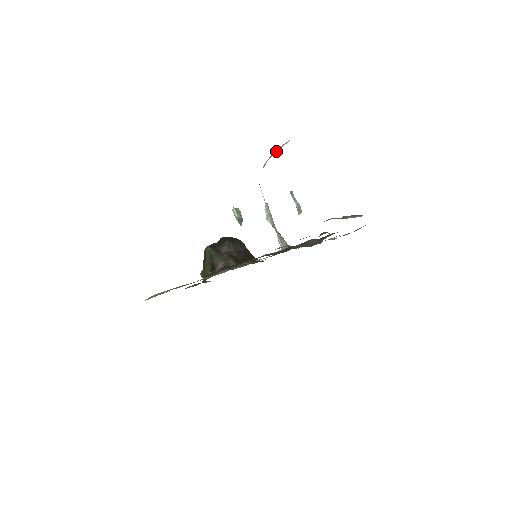
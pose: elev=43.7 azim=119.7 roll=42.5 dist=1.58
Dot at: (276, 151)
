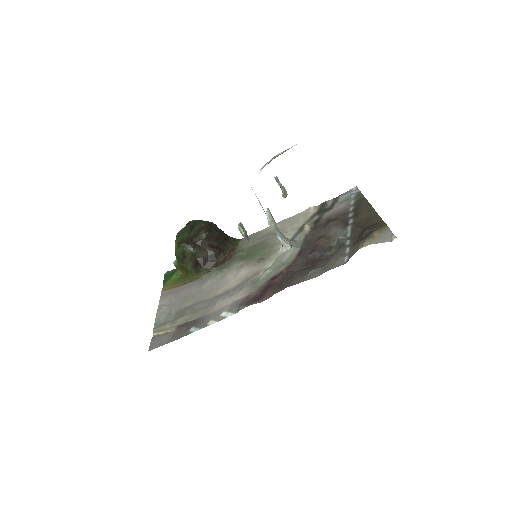
Dot at: (277, 156)
